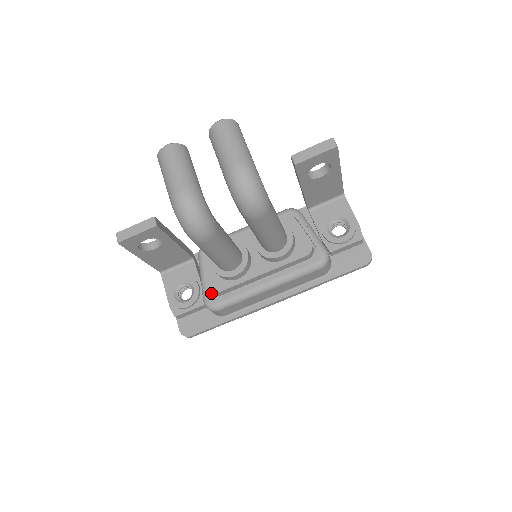
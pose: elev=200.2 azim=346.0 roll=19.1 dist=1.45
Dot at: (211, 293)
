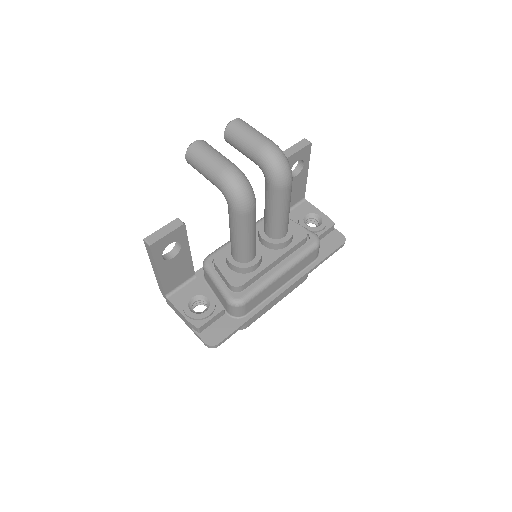
Dot at: (232, 292)
